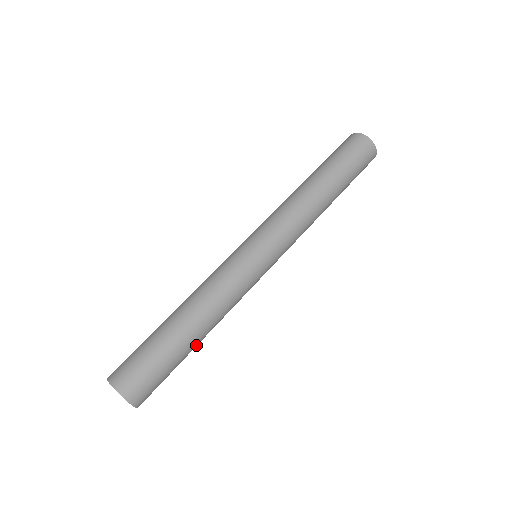
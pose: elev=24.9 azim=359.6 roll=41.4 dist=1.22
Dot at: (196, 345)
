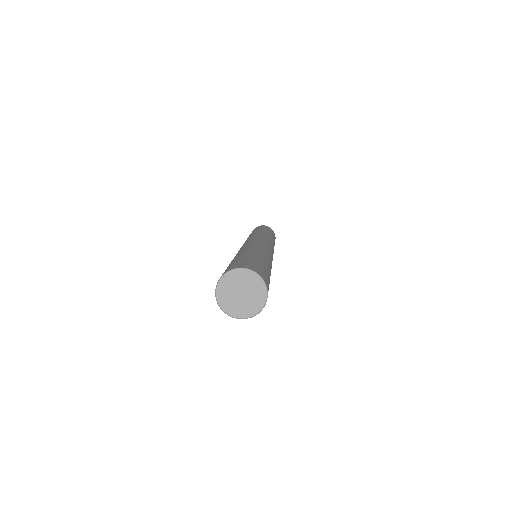
Dot at: occluded
